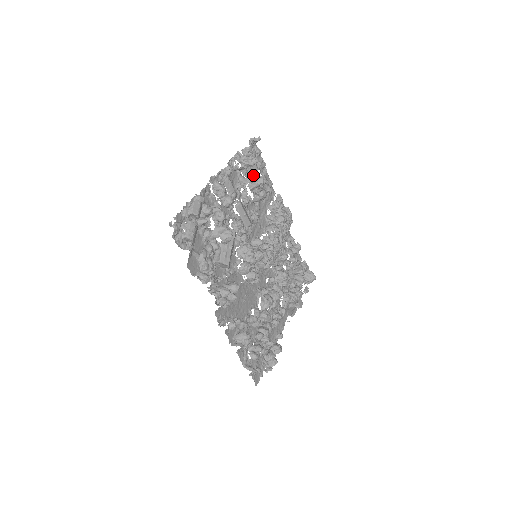
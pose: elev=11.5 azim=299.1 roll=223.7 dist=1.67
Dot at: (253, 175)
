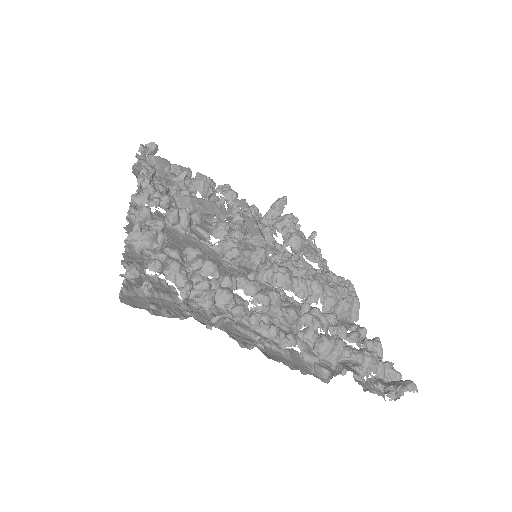
Dot at: occluded
